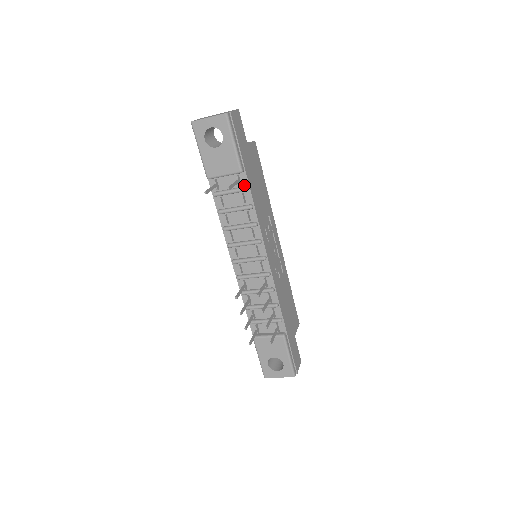
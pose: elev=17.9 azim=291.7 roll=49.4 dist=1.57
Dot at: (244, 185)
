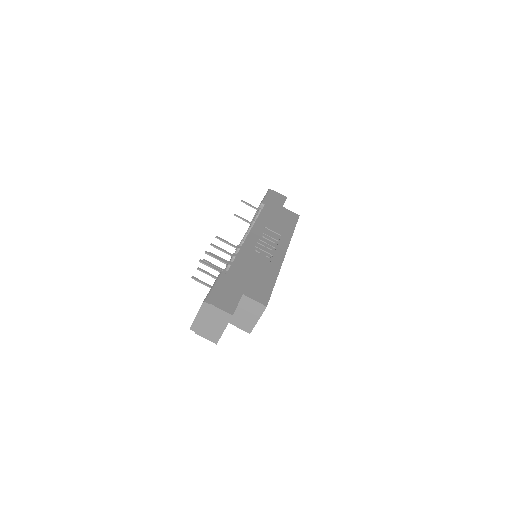
Dot at: occluded
